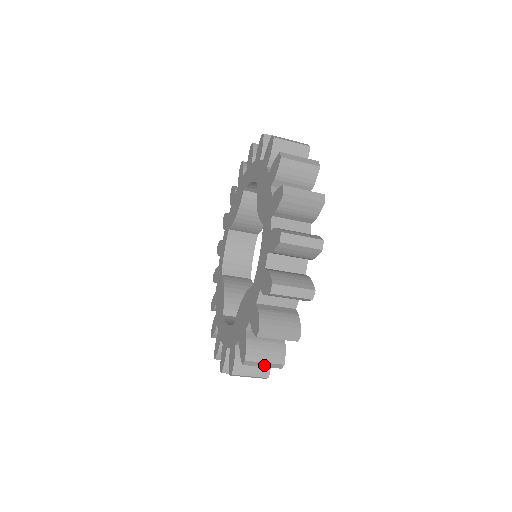
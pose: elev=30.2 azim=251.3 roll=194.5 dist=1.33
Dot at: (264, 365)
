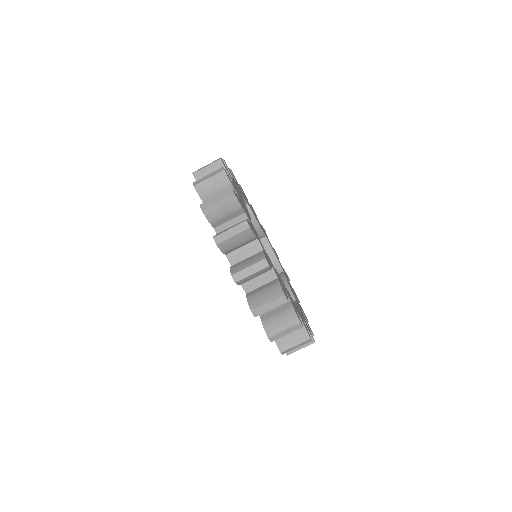
Dot at: (286, 332)
